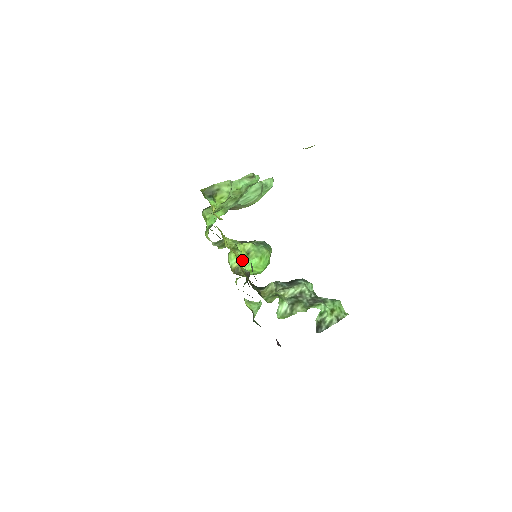
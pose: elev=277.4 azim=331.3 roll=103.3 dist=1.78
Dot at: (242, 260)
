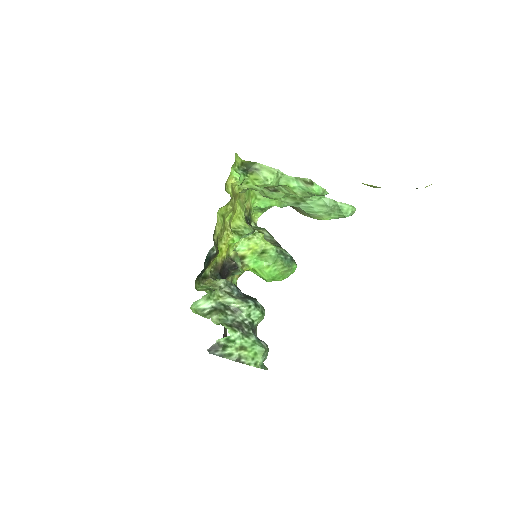
Dot at: (252, 253)
